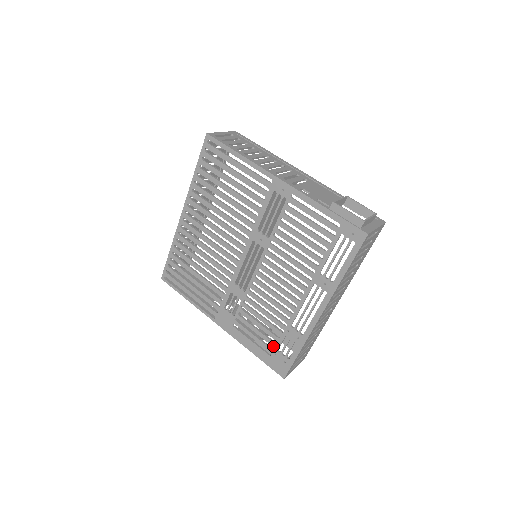
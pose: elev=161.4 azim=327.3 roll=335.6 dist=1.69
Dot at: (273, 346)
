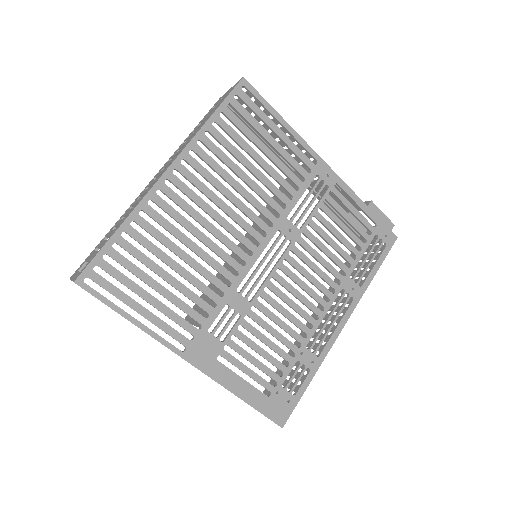
Dot at: (276, 380)
